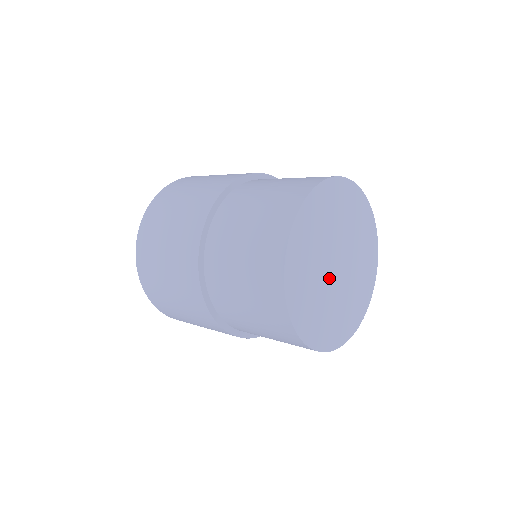
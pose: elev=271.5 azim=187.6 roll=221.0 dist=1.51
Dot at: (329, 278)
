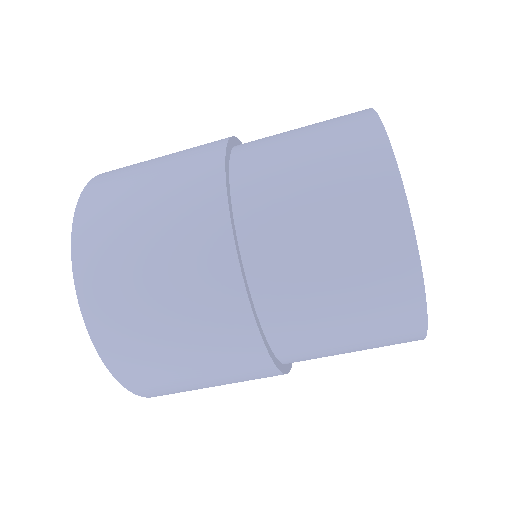
Dot at: occluded
